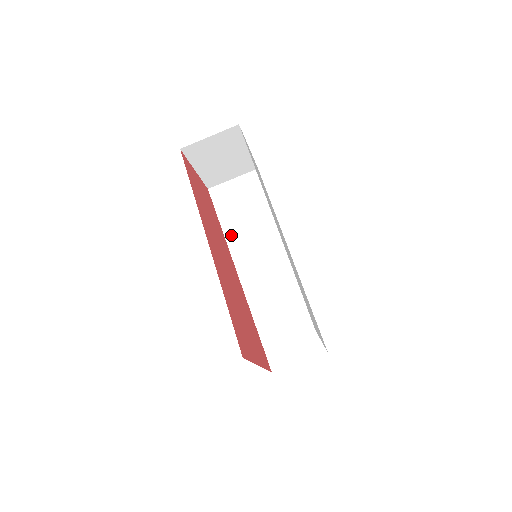
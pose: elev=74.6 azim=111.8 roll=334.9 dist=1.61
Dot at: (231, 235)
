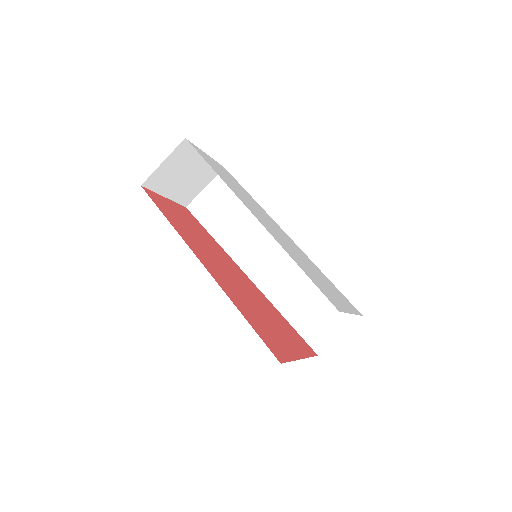
Dot at: (226, 242)
